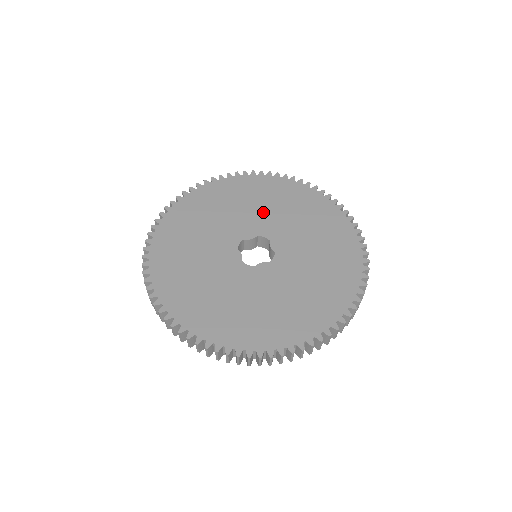
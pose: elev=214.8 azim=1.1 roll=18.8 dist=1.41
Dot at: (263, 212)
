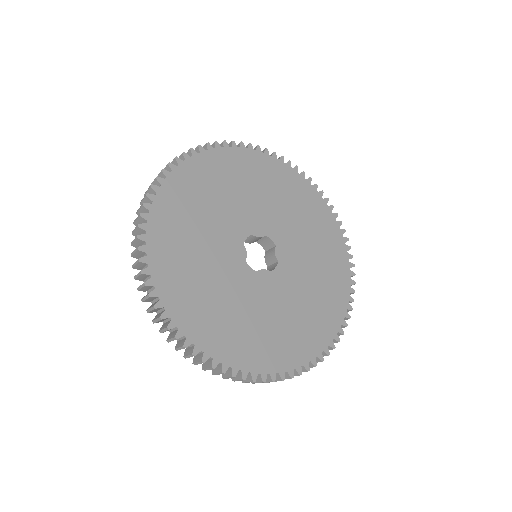
Dot at: (276, 208)
